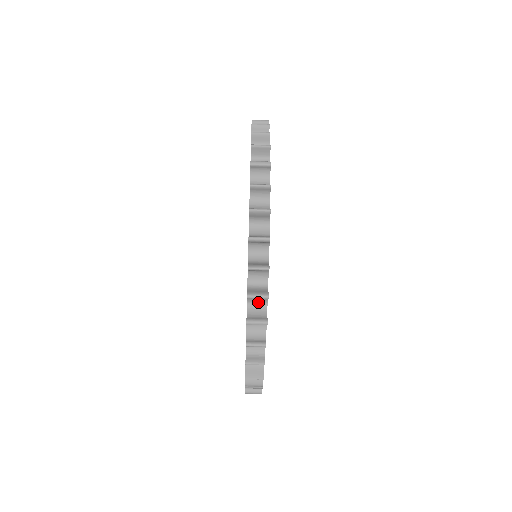
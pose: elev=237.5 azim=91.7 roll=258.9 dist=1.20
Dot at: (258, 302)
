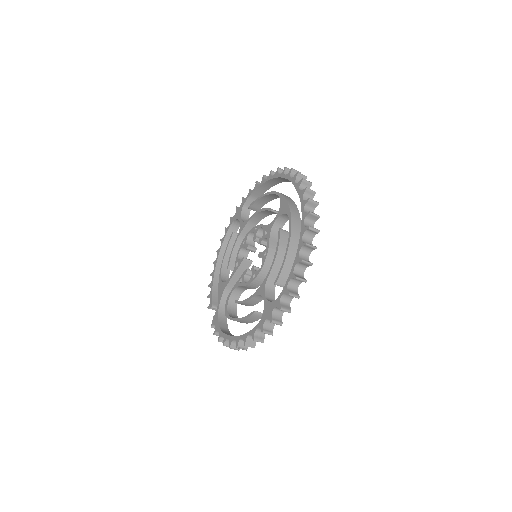
Dot at: (280, 310)
